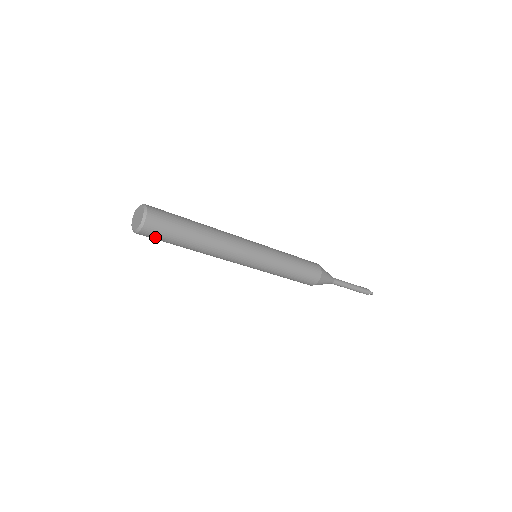
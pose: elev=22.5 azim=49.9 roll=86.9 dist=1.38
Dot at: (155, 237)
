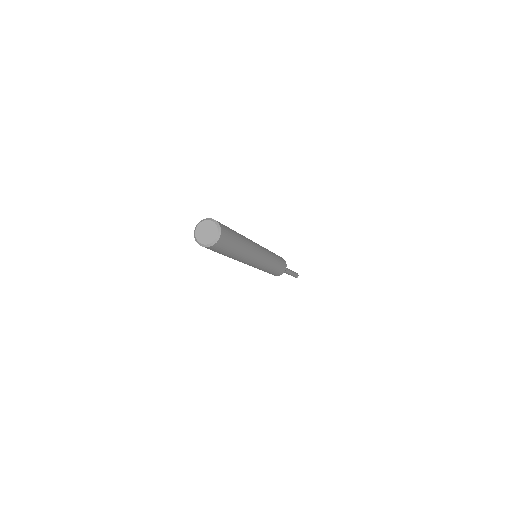
Dot at: occluded
